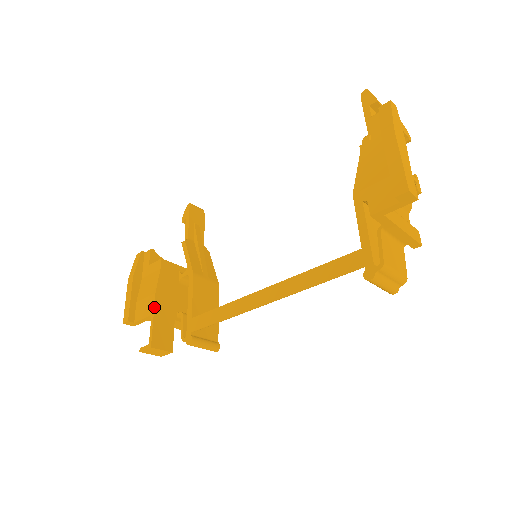
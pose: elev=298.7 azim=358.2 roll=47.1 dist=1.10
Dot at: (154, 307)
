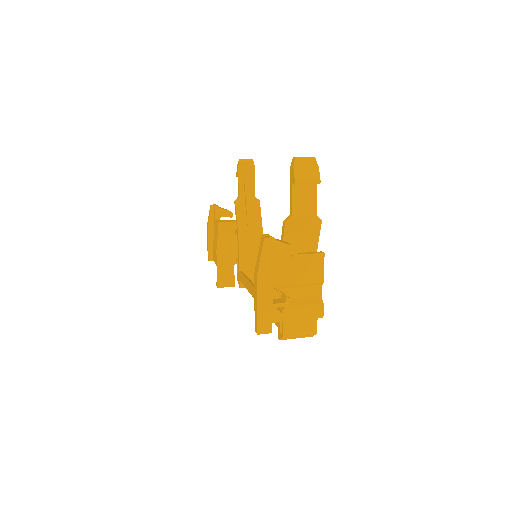
Dot at: (216, 261)
